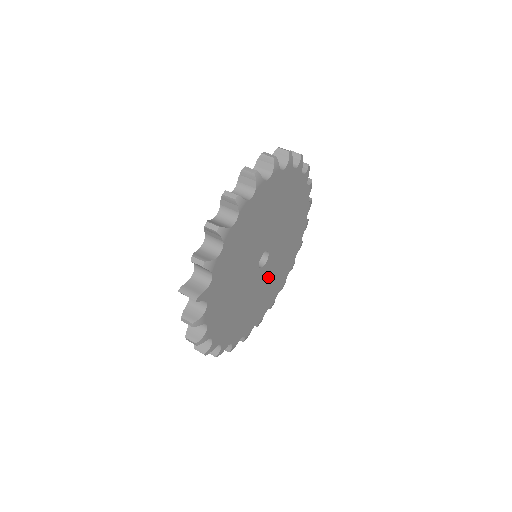
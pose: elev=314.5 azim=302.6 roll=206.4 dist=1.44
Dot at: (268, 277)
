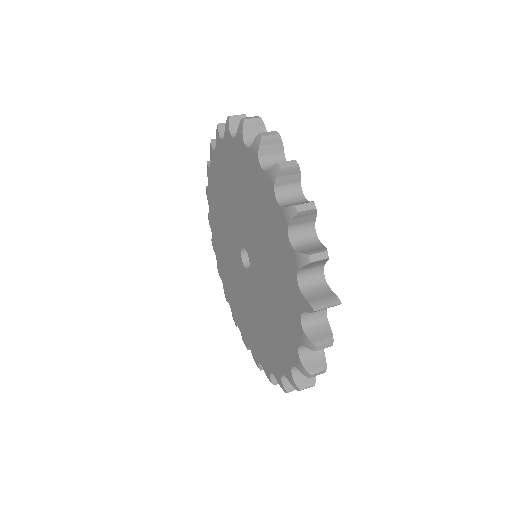
Dot at: occluded
